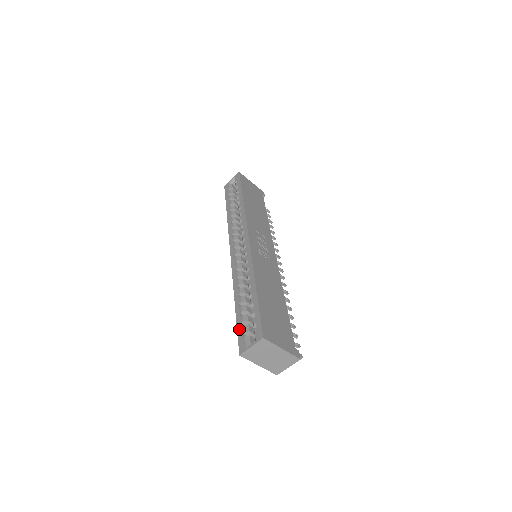
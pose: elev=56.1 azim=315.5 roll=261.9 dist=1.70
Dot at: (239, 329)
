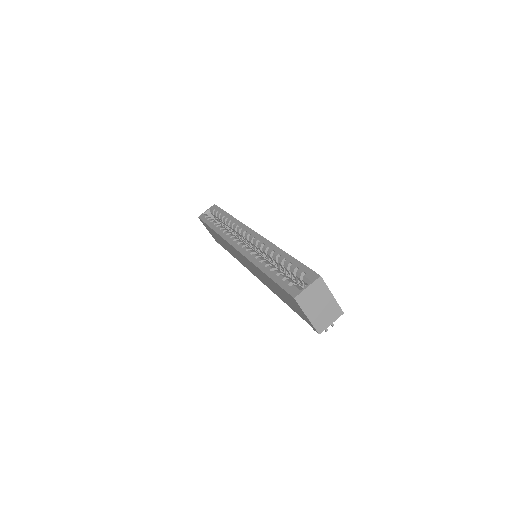
Dot at: (282, 283)
